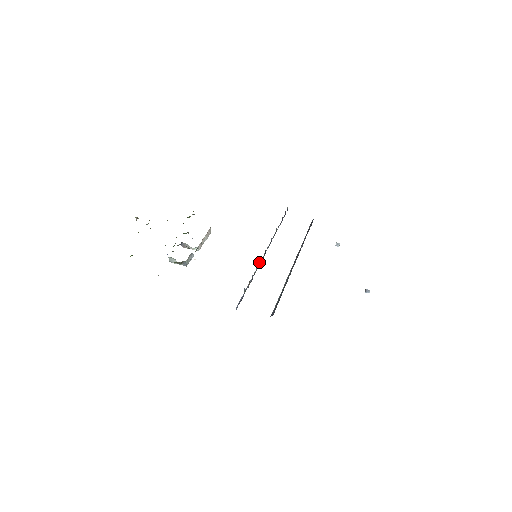
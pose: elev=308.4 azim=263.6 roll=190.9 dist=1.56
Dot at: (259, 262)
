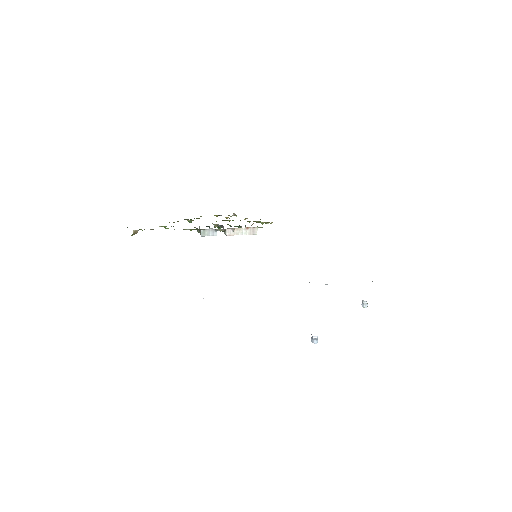
Dot at: occluded
